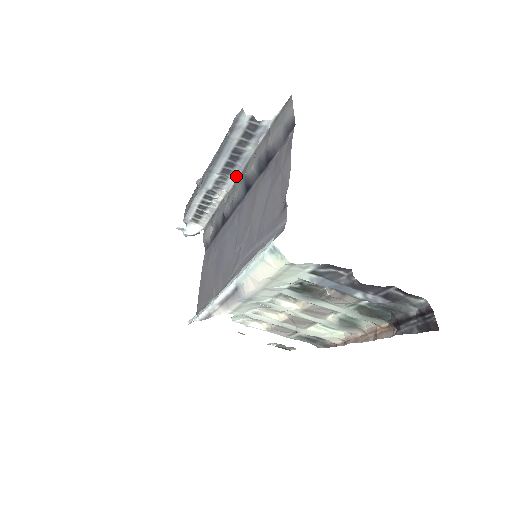
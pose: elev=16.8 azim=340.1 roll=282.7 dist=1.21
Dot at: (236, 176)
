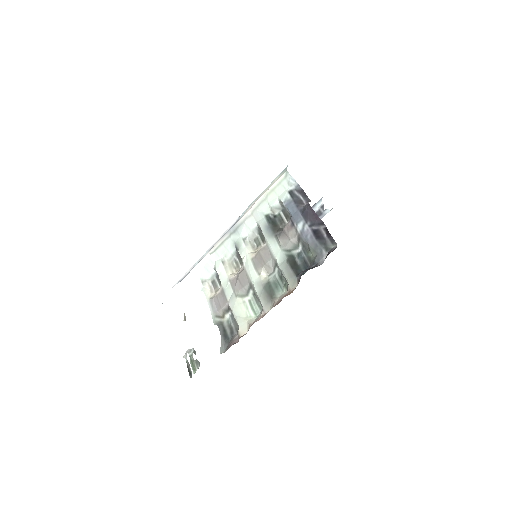
Dot at: occluded
